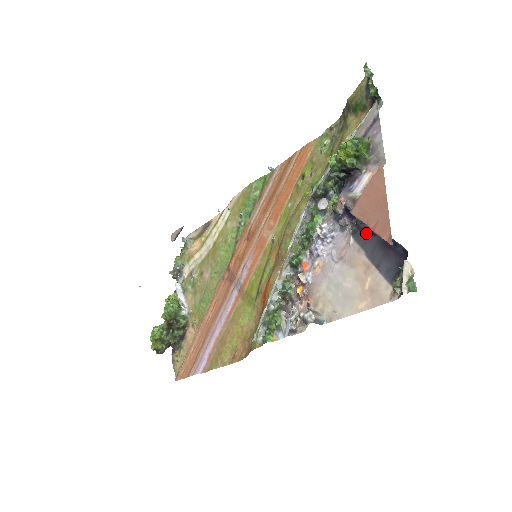
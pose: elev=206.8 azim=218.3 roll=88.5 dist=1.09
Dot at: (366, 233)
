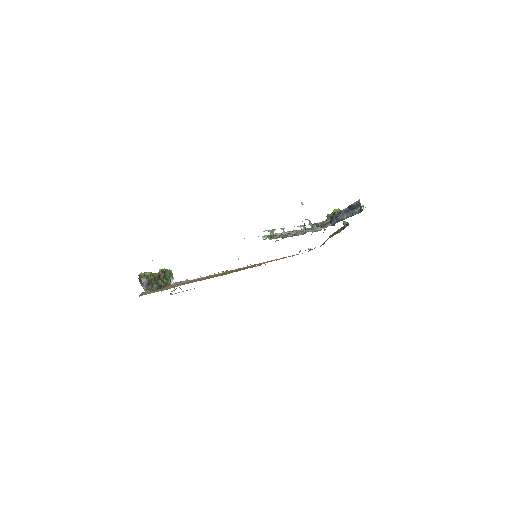
Dot at: occluded
